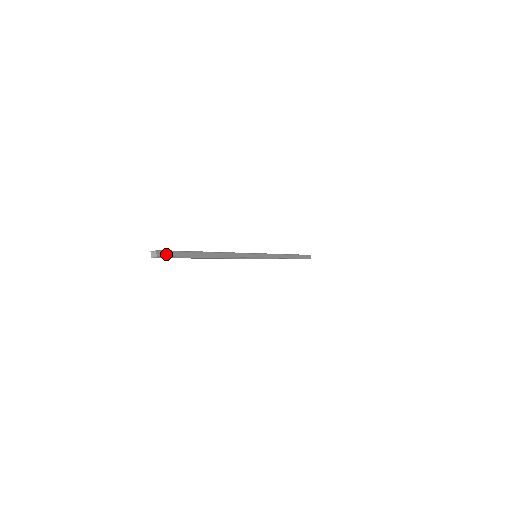
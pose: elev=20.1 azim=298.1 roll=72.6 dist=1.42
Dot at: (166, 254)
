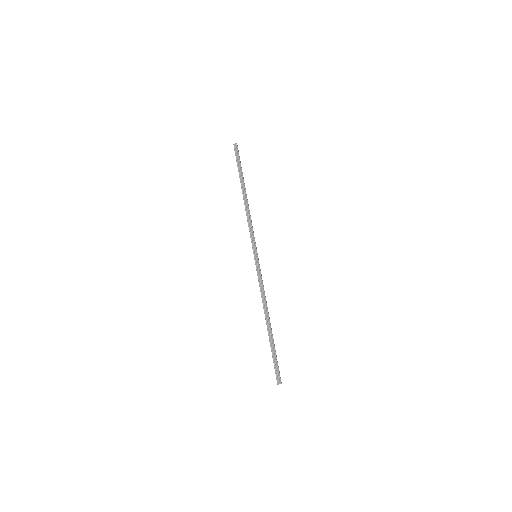
Dot at: (238, 151)
